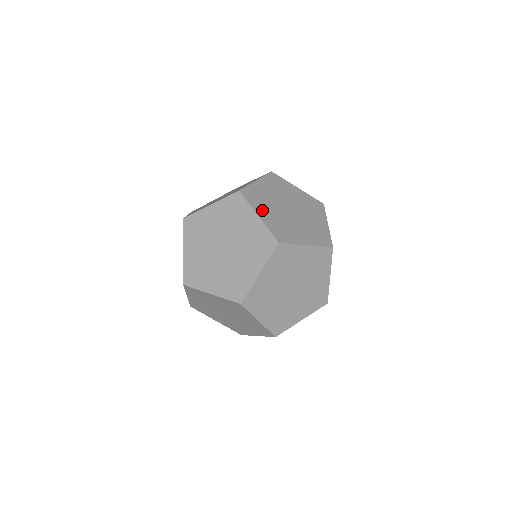
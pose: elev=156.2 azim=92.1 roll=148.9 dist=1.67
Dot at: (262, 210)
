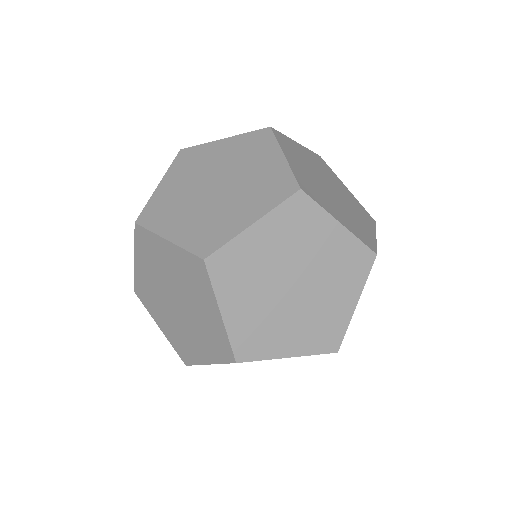
Dot at: (234, 299)
